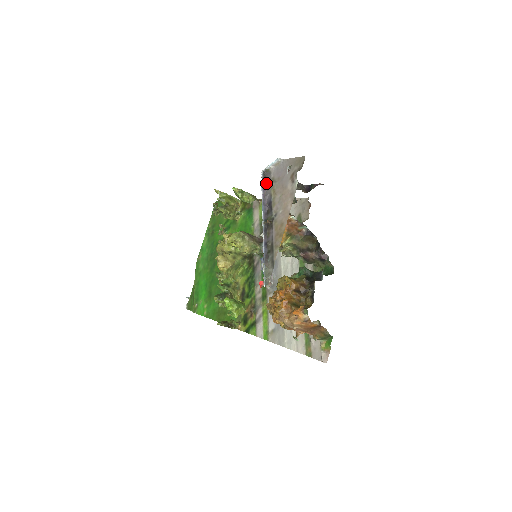
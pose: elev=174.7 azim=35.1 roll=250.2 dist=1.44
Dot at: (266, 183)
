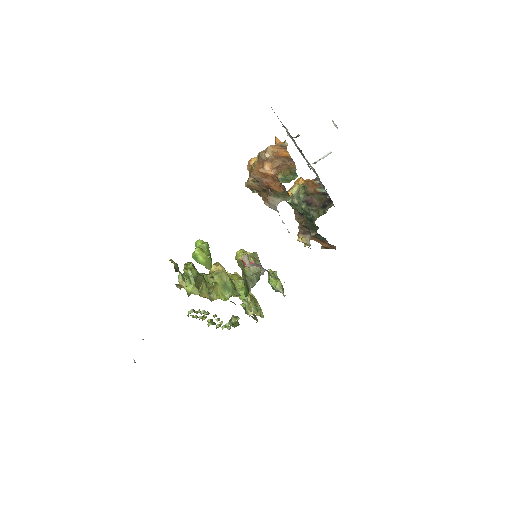
Dot at: occluded
